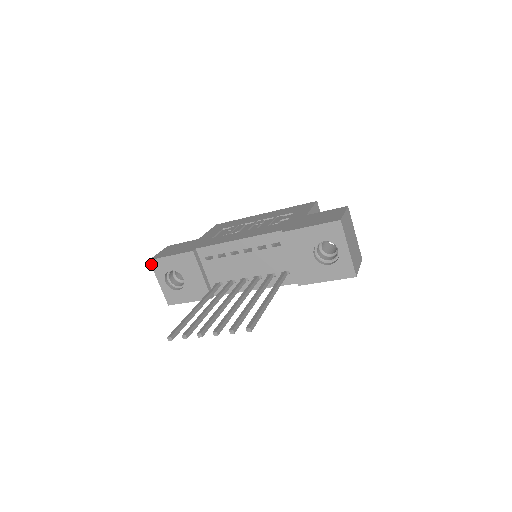
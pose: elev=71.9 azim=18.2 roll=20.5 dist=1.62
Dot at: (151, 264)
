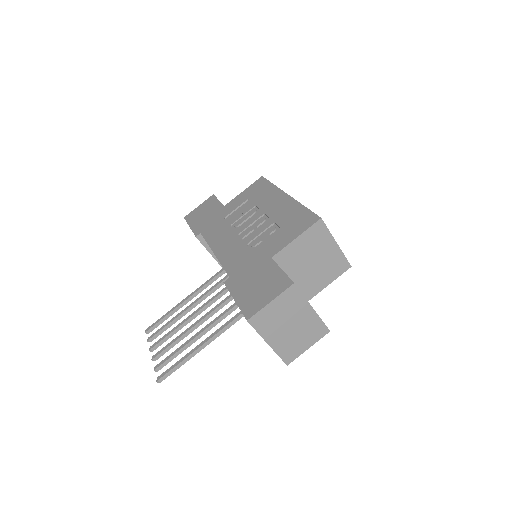
Dot at: occluded
